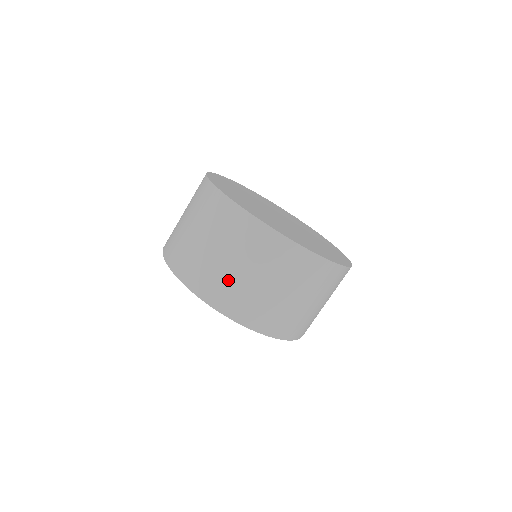
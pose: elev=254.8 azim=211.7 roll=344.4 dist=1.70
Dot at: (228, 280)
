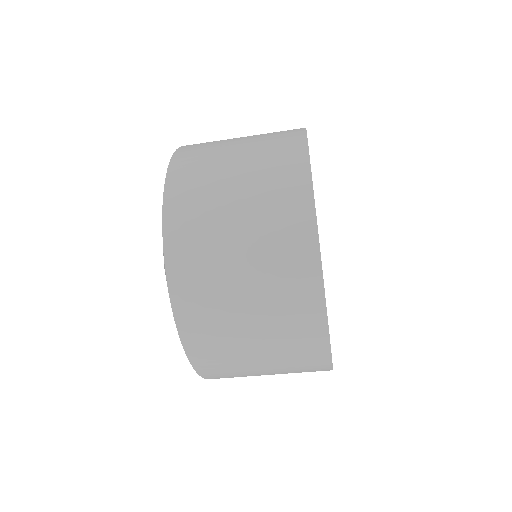
Dot at: (232, 352)
